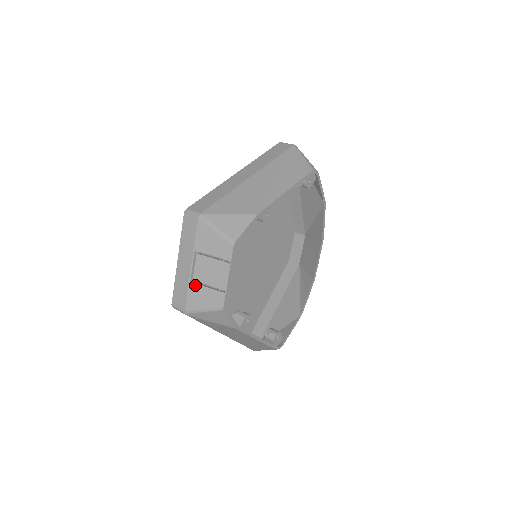
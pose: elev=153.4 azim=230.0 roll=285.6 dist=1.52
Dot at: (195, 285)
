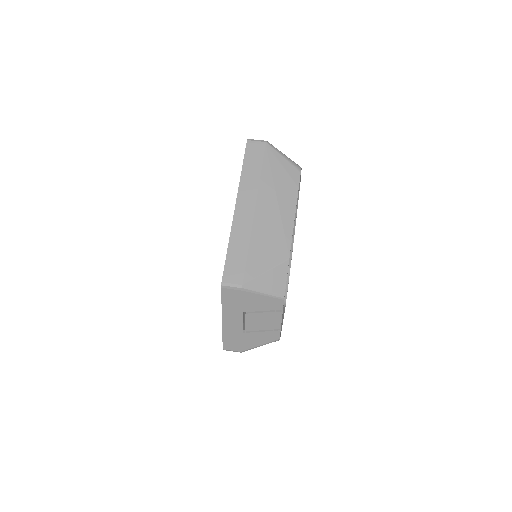
Dot at: (248, 334)
